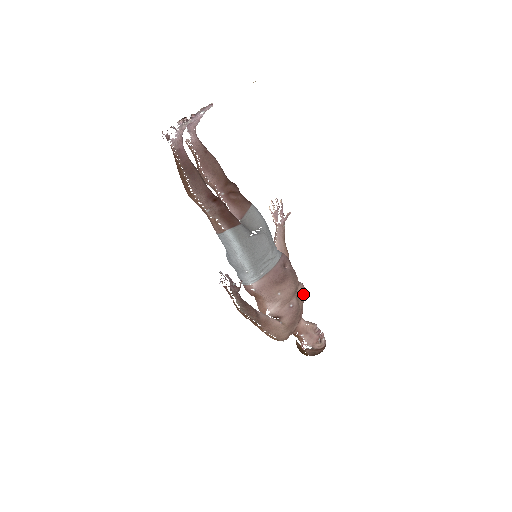
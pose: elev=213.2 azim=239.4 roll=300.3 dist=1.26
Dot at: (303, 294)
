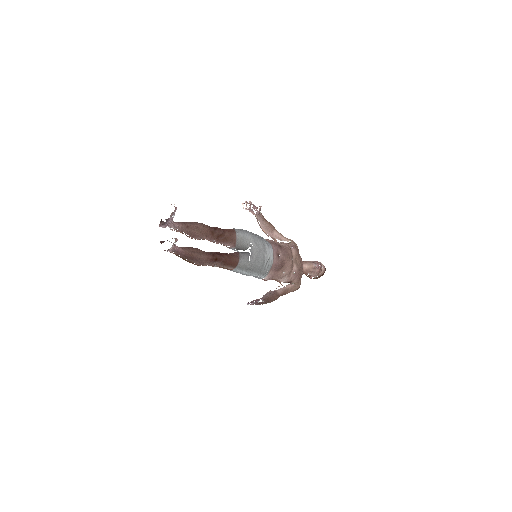
Dot at: (297, 254)
